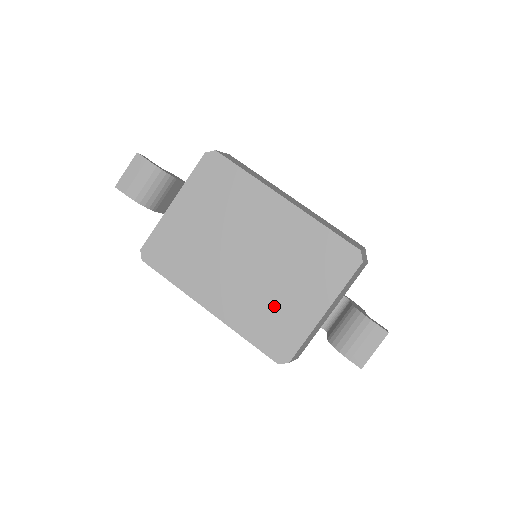
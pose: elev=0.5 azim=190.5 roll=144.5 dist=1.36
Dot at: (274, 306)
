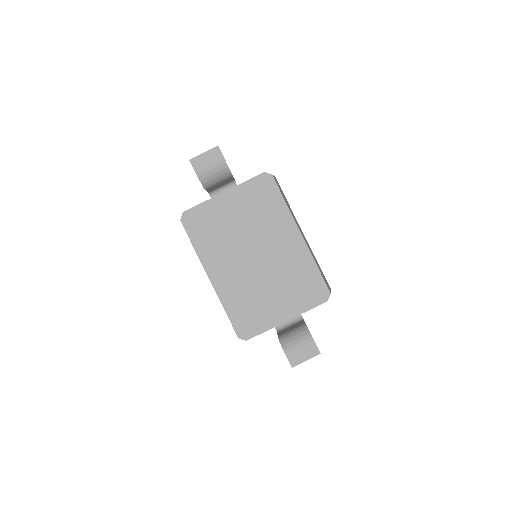
Dot at: (256, 299)
